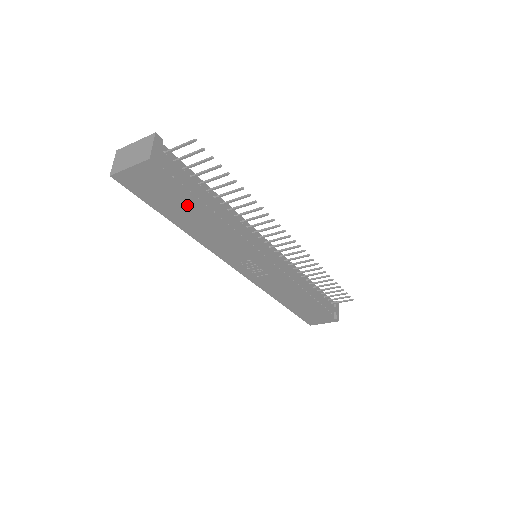
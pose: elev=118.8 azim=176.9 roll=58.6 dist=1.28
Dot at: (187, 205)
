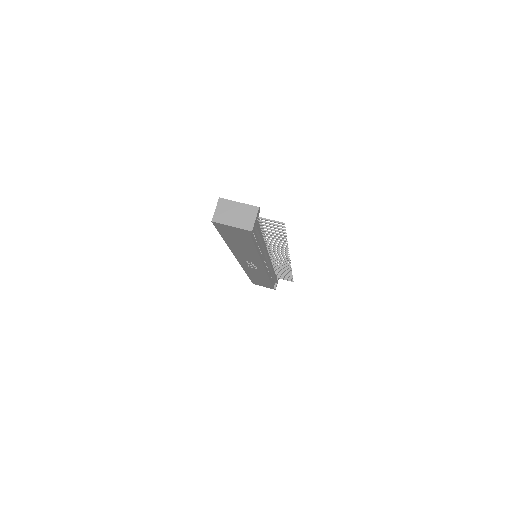
Dot at: (247, 244)
